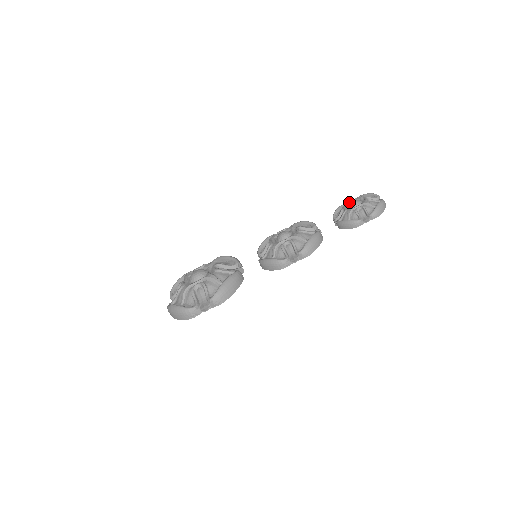
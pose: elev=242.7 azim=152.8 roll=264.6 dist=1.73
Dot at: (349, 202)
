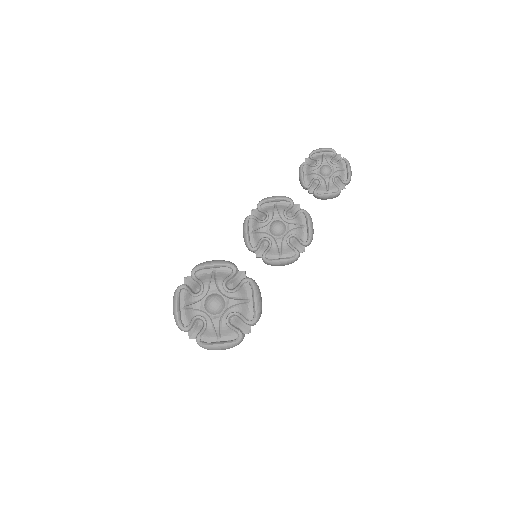
Dot at: (315, 167)
